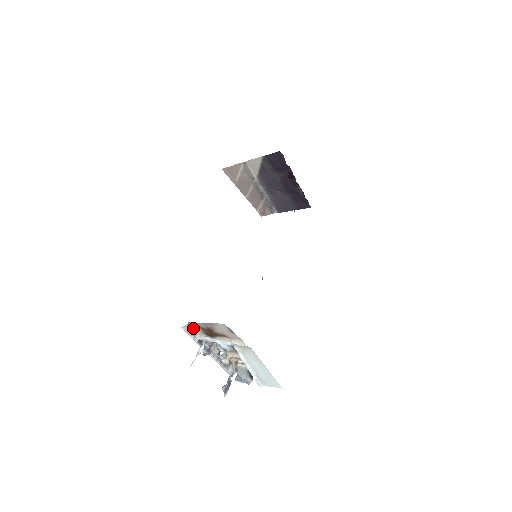
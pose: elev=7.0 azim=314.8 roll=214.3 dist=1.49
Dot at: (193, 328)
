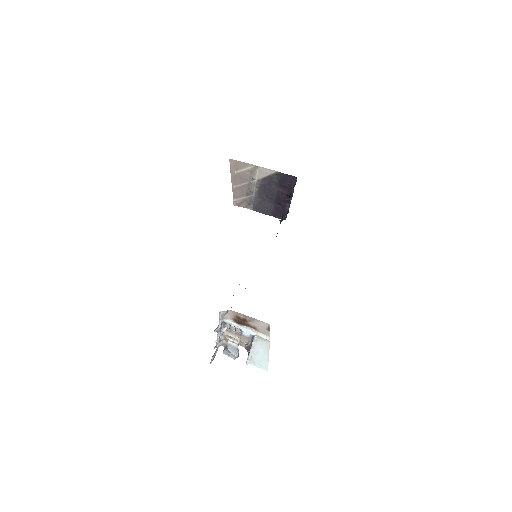
Dot at: (227, 313)
